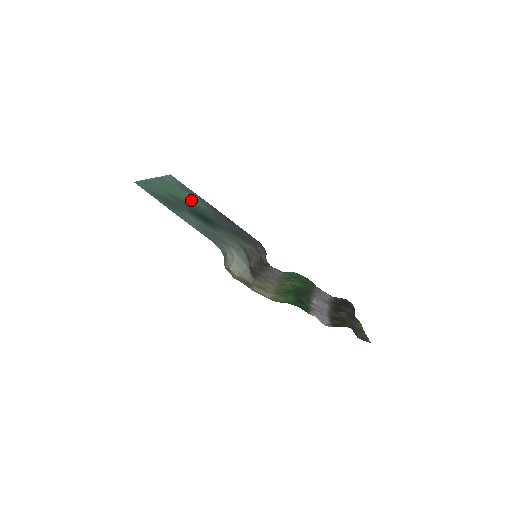
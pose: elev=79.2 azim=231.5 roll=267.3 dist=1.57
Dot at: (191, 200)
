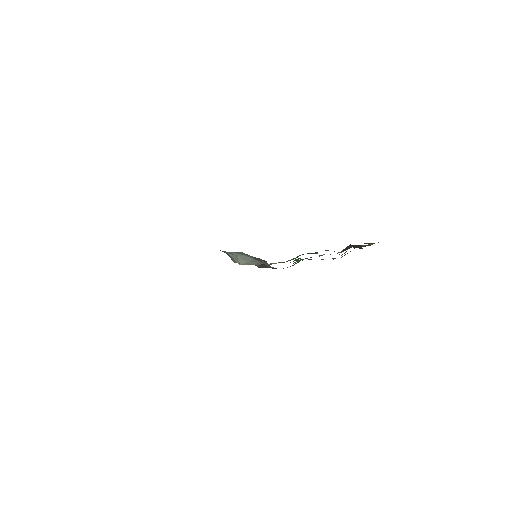
Dot at: occluded
